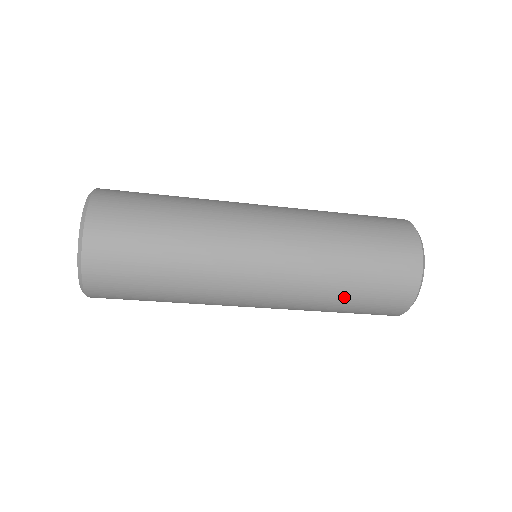
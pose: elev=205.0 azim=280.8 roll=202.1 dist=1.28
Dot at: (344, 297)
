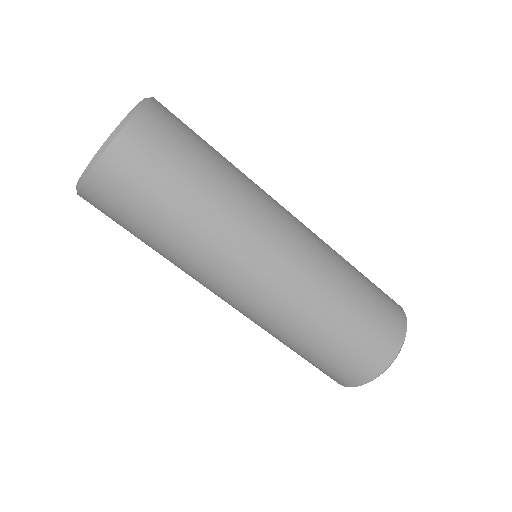
Dot at: (301, 348)
